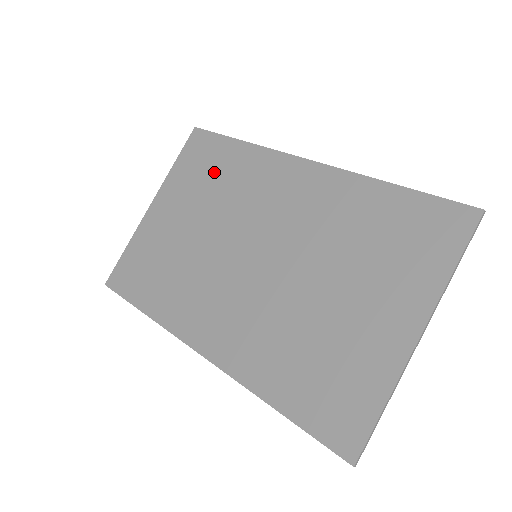
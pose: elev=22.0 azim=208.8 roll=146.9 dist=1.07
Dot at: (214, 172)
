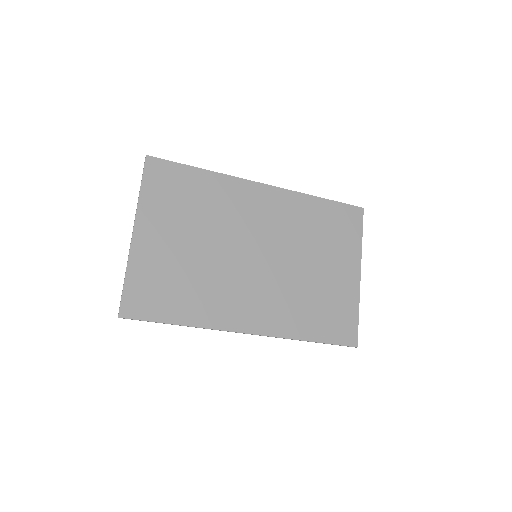
Dot at: (190, 197)
